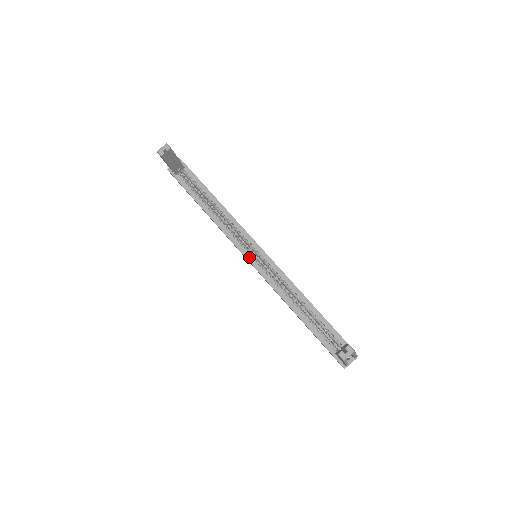
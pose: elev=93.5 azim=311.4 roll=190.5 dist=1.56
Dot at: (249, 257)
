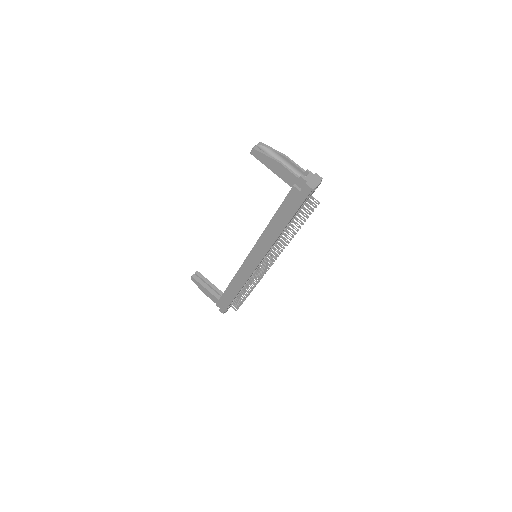
Dot at: (247, 256)
